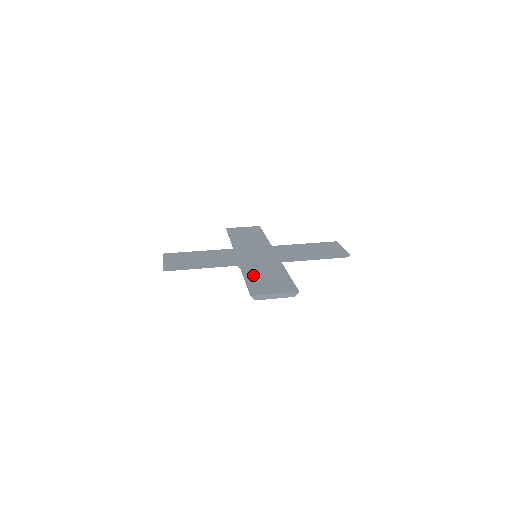
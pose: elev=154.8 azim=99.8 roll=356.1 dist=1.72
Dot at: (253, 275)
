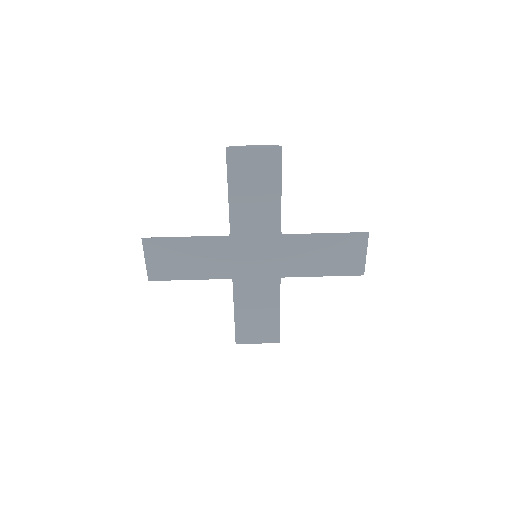
Dot at: (244, 309)
